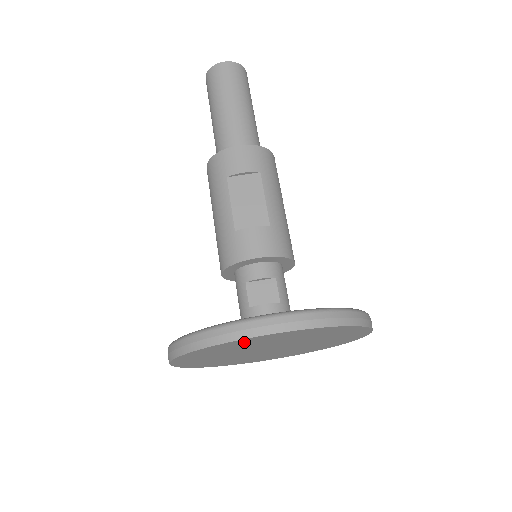
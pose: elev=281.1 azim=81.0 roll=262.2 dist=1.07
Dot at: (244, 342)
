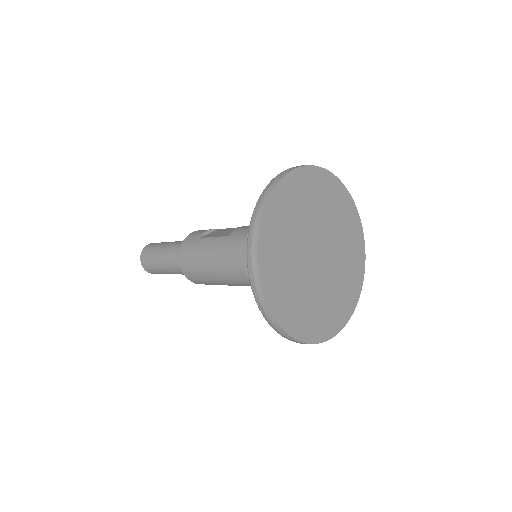
Dot at: (288, 193)
